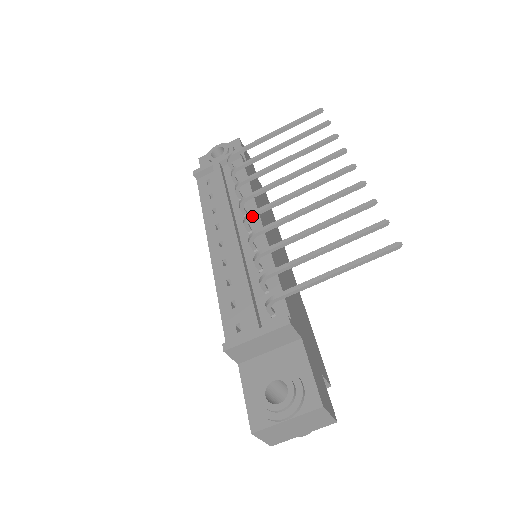
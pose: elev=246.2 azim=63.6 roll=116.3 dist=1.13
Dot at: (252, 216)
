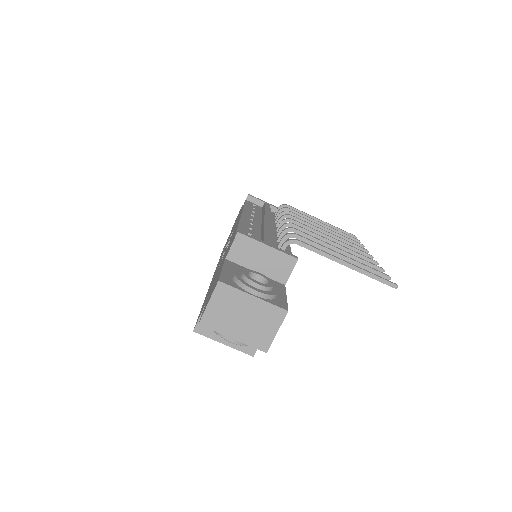
Dot at: (292, 221)
